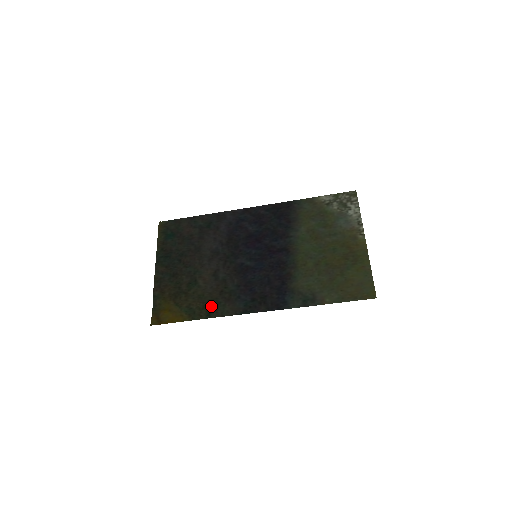
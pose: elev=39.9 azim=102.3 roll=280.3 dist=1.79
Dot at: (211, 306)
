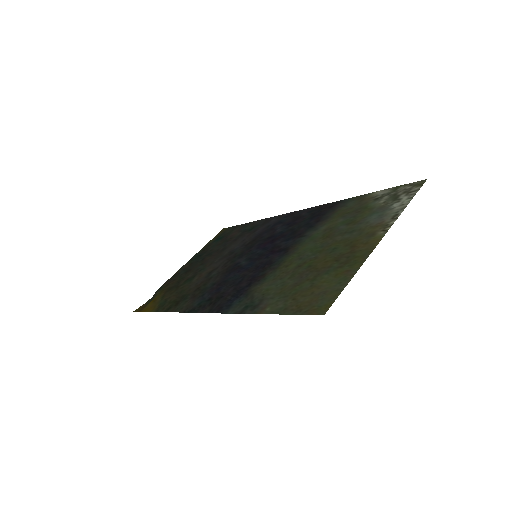
Dot at: (178, 301)
